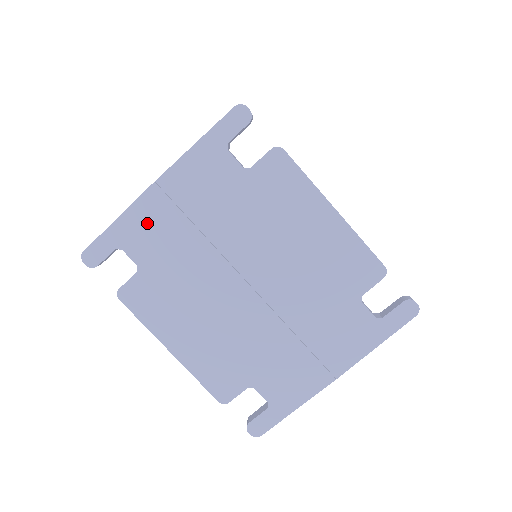
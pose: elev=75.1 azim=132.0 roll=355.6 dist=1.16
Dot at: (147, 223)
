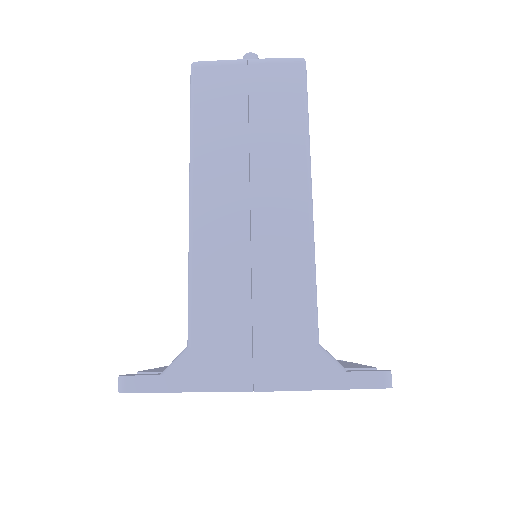
Dot at: occluded
